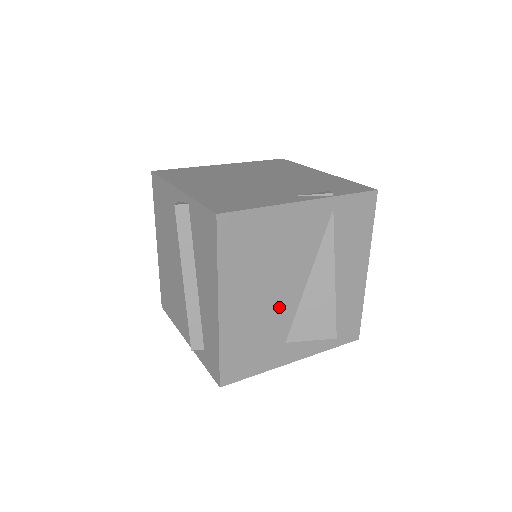
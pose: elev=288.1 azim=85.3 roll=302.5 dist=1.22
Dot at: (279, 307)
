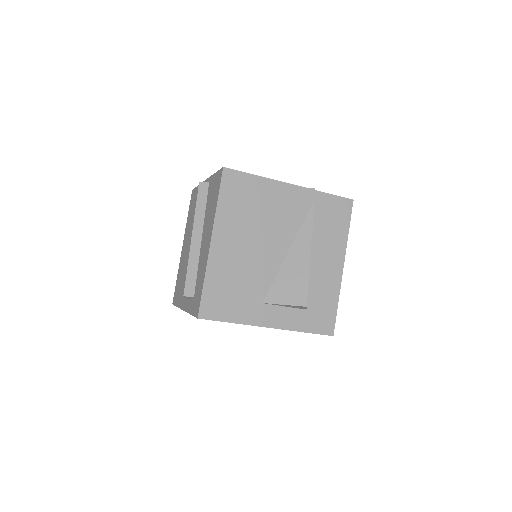
Dot at: (261, 265)
